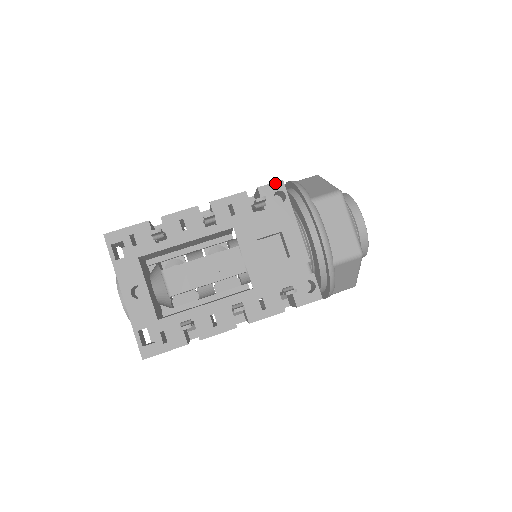
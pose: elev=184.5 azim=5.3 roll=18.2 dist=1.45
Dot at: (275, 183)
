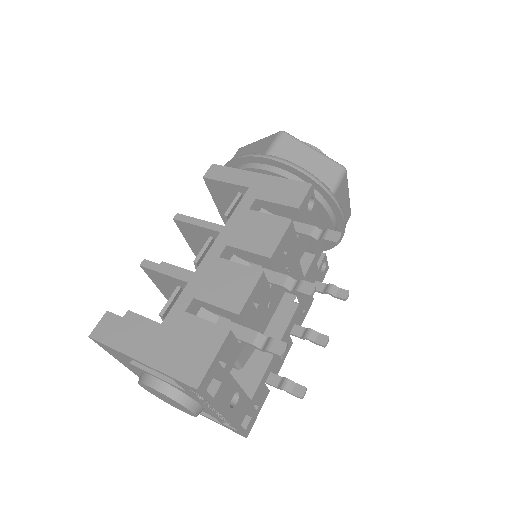
Dot at: (308, 192)
